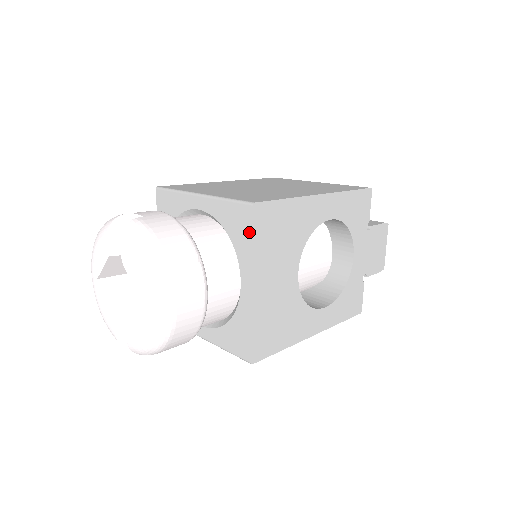
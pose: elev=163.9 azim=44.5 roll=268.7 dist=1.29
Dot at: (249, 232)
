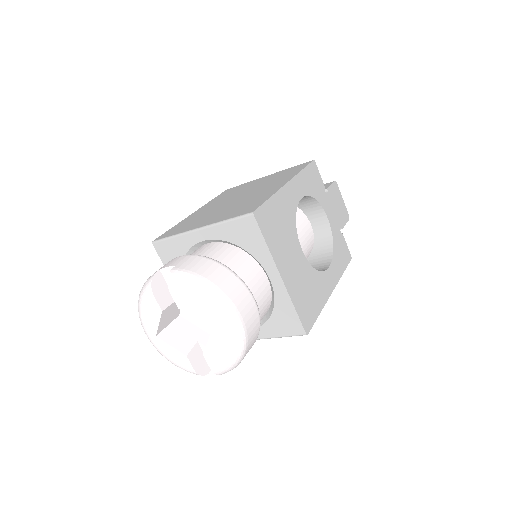
Dot at: (259, 236)
